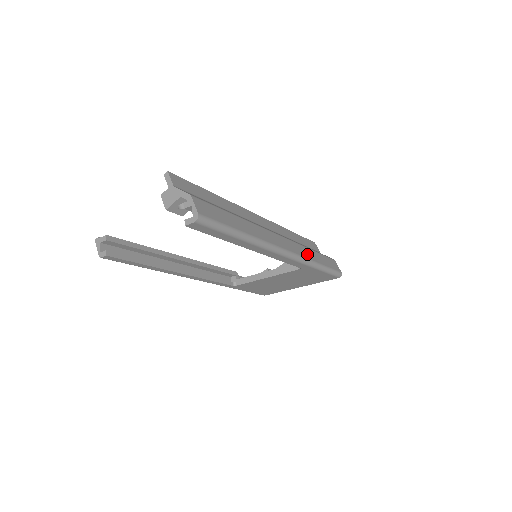
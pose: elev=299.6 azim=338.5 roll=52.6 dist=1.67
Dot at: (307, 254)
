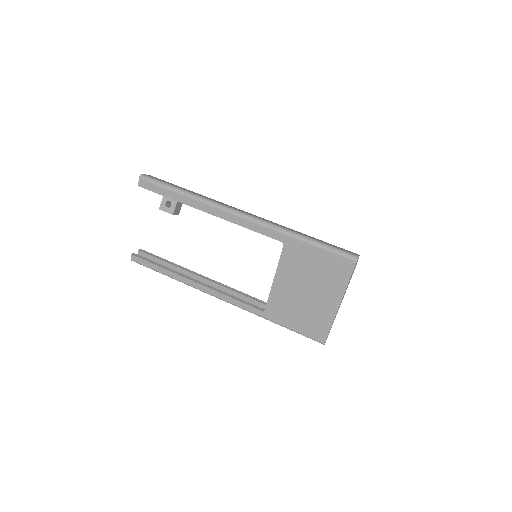
Dot at: occluded
